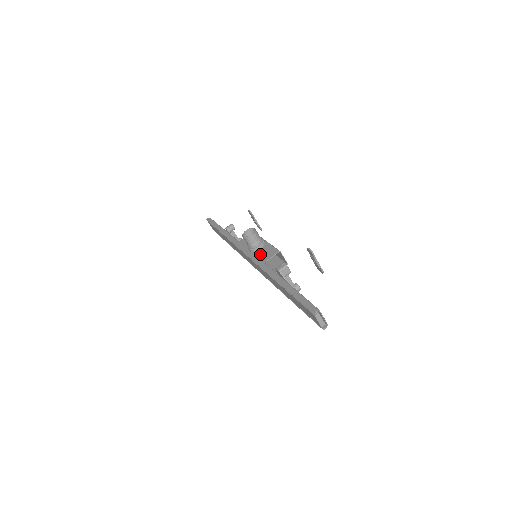
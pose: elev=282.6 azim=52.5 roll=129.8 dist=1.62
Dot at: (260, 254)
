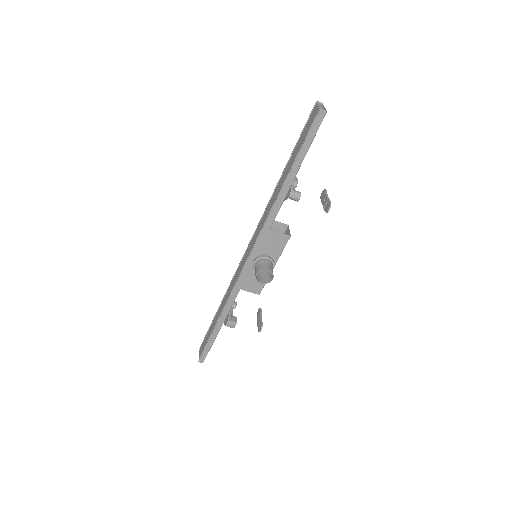
Dot at: (251, 277)
